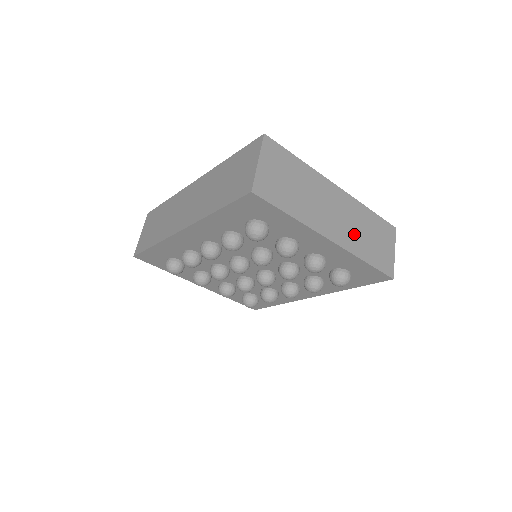
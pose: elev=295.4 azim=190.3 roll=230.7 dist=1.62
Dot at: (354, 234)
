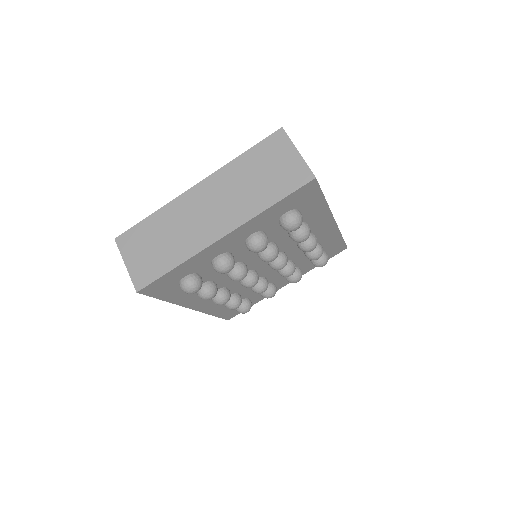
Dot at: (241, 200)
